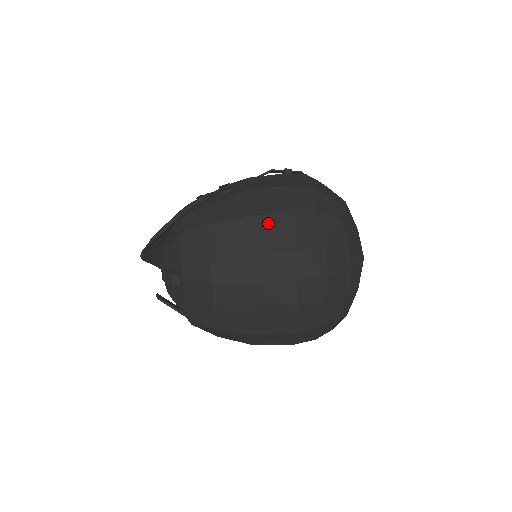
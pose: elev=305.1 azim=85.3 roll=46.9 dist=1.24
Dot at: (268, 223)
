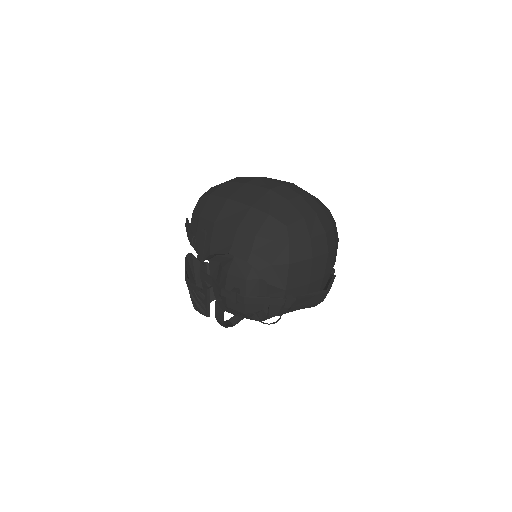
Dot at: occluded
